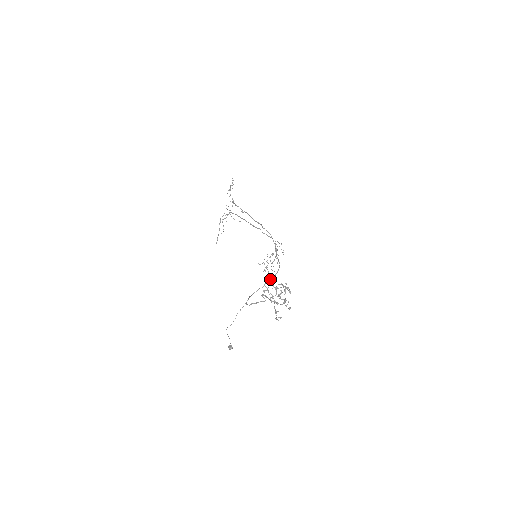
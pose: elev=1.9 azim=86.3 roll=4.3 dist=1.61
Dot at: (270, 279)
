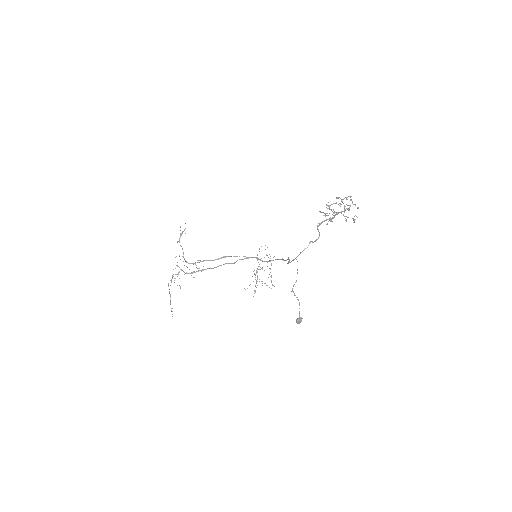
Dot at: occluded
